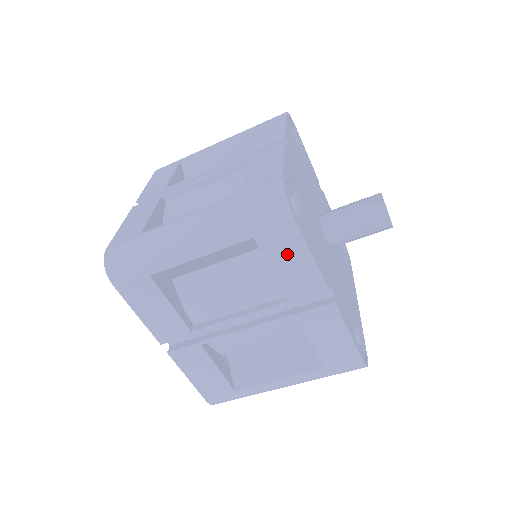
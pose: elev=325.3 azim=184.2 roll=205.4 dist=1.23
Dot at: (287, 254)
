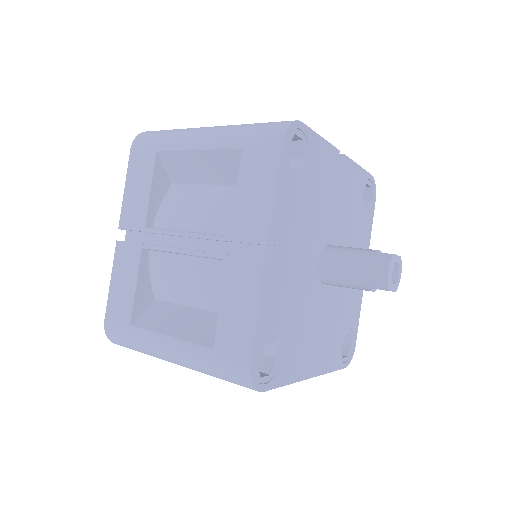
Dot at: (257, 178)
